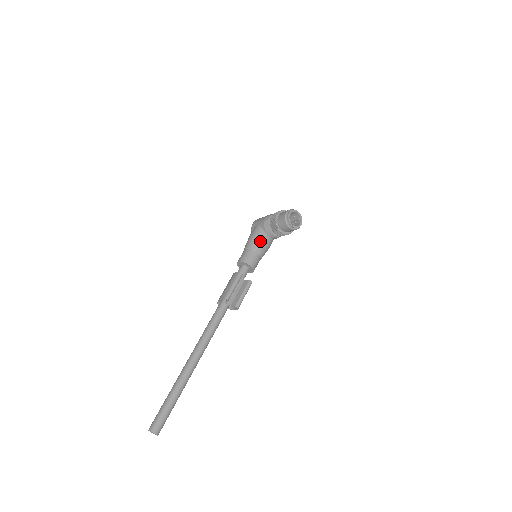
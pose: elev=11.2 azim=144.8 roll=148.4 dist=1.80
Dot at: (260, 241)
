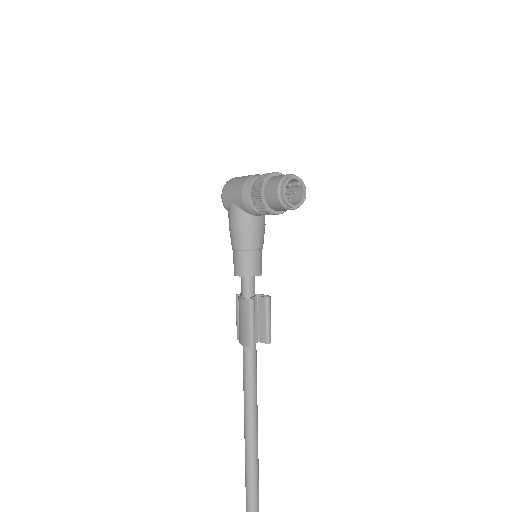
Dot at: (251, 233)
